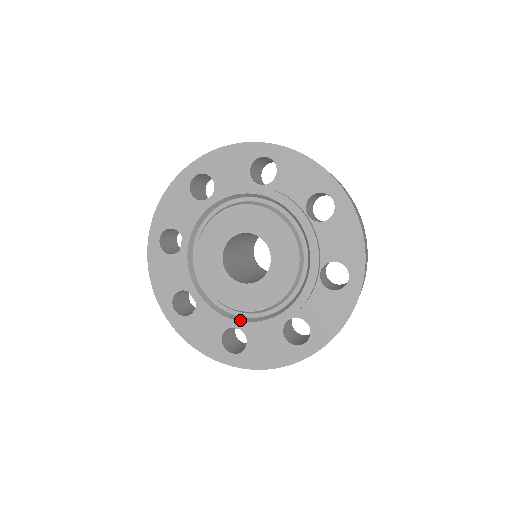
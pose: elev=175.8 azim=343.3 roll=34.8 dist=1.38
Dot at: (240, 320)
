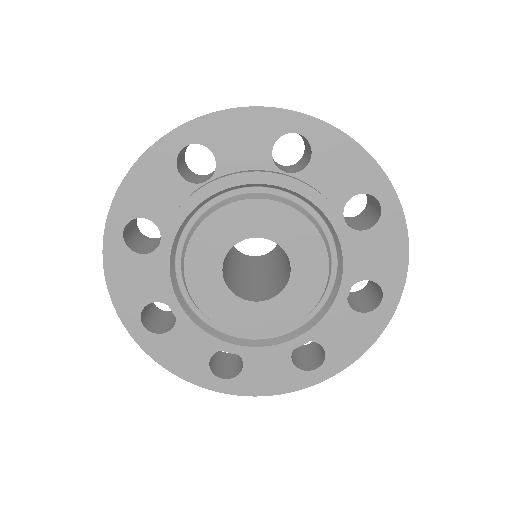
Dot at: (187, 312)
